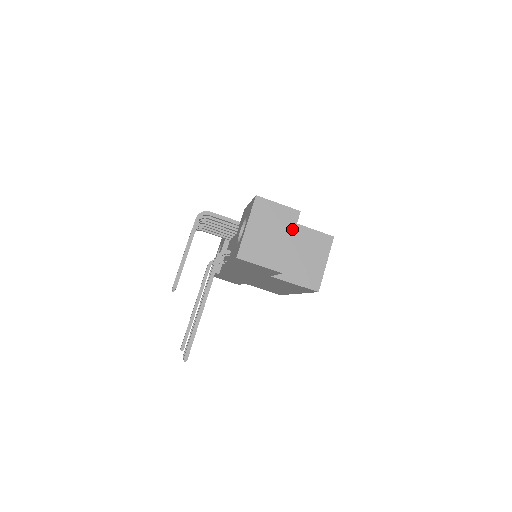
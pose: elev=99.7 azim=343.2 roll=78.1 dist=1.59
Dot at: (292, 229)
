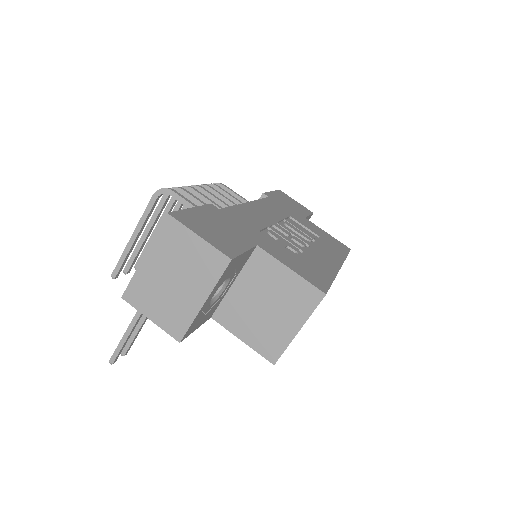
Dot at: (210, 284)
